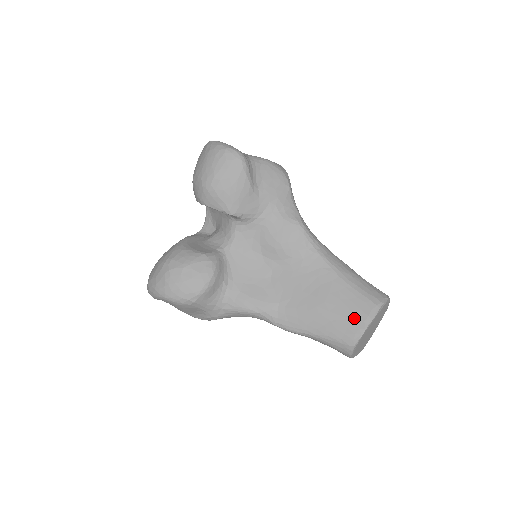
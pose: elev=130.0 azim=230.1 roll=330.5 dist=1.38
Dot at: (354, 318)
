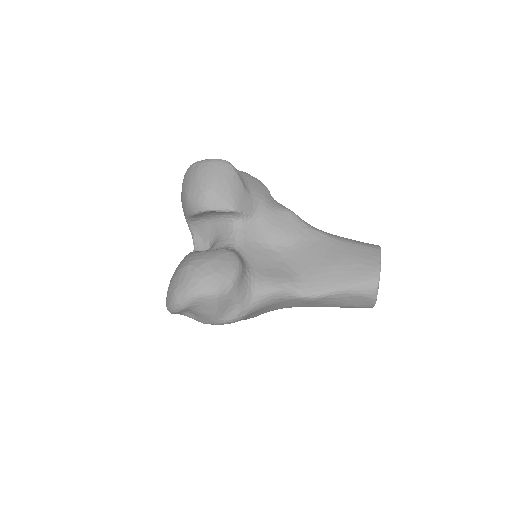
Dot at: (367, 262)
